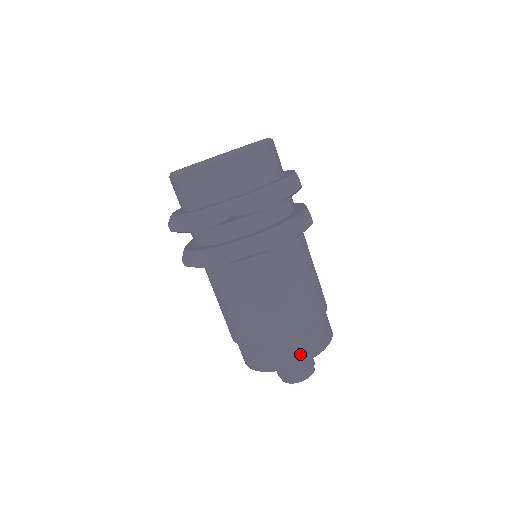
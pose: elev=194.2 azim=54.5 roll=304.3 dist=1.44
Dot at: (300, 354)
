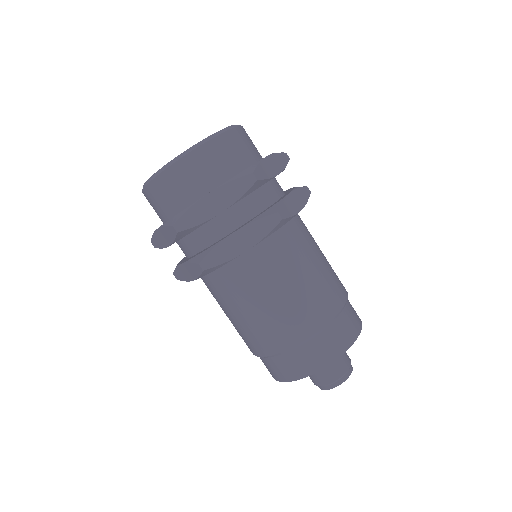
Dot at: (305, 365)
